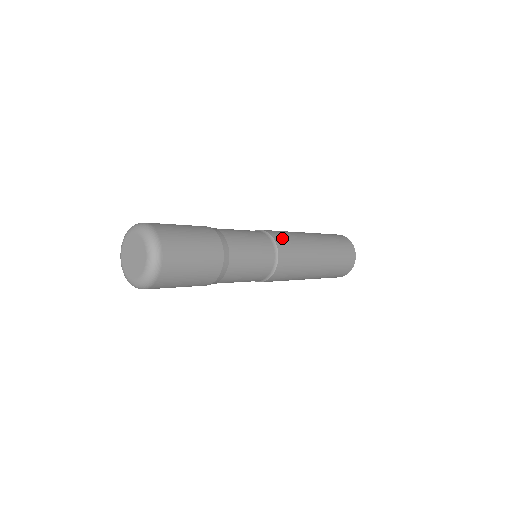
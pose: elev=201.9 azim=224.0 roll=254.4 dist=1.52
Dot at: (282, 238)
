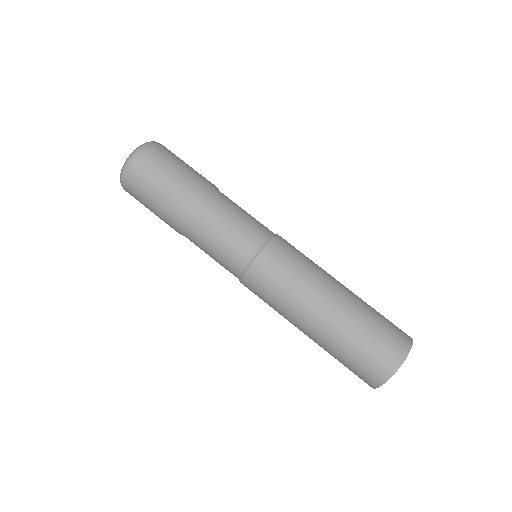
Dot at: (278, 257)
